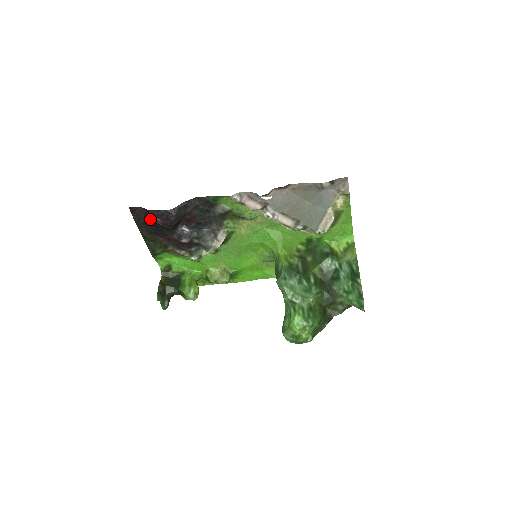
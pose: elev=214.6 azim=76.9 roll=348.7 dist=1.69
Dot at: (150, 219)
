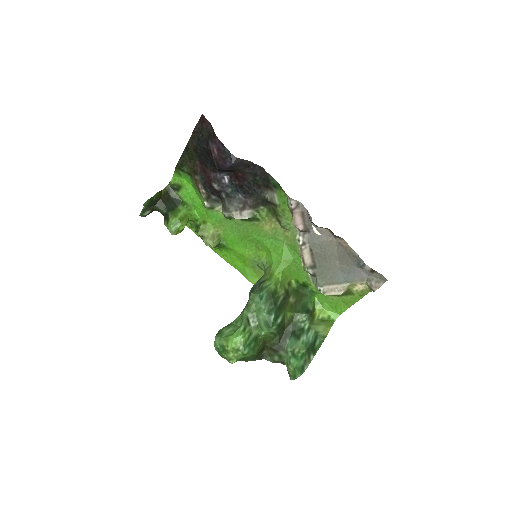
Dot at: (209, 143)
